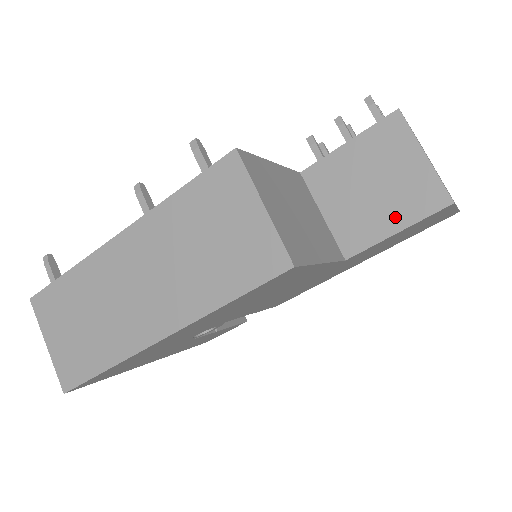
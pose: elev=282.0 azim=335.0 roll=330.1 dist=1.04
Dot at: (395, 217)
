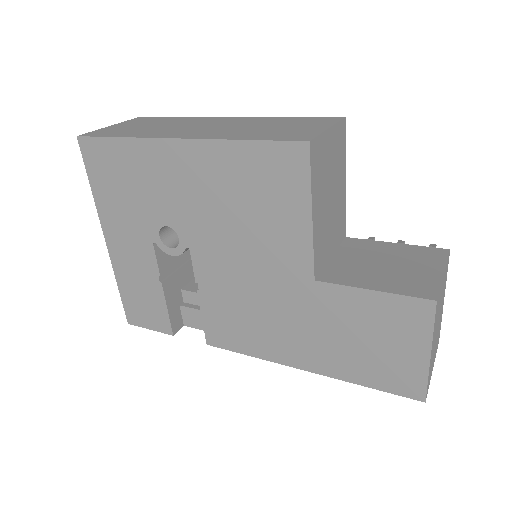
Dot at: (382, 283)
